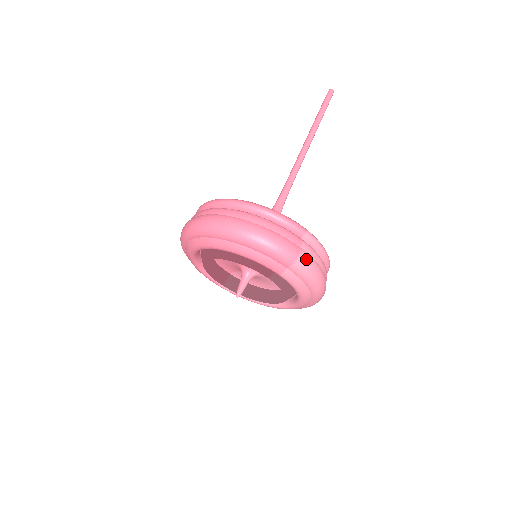
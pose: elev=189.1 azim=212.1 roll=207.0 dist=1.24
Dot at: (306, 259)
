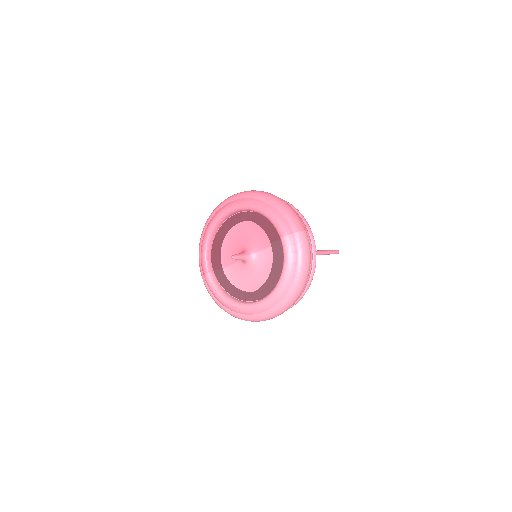
Dot at: (307, 238)
